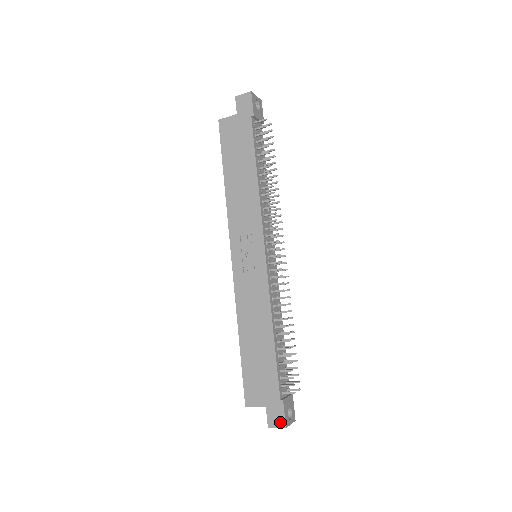
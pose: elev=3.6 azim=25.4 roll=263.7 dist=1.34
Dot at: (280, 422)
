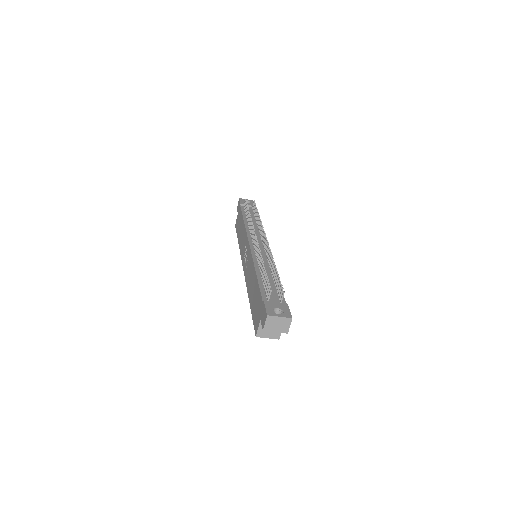
Dot at: (265, 316)
